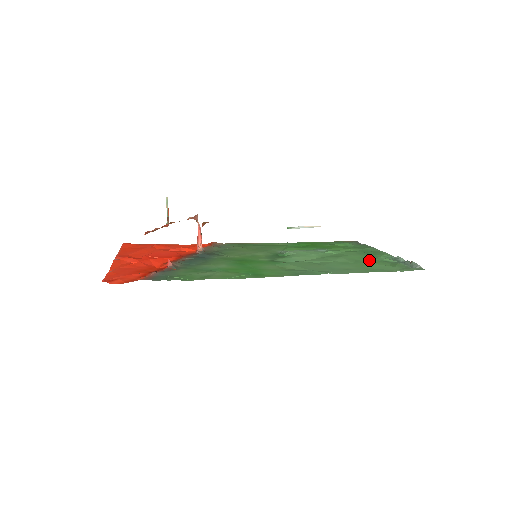
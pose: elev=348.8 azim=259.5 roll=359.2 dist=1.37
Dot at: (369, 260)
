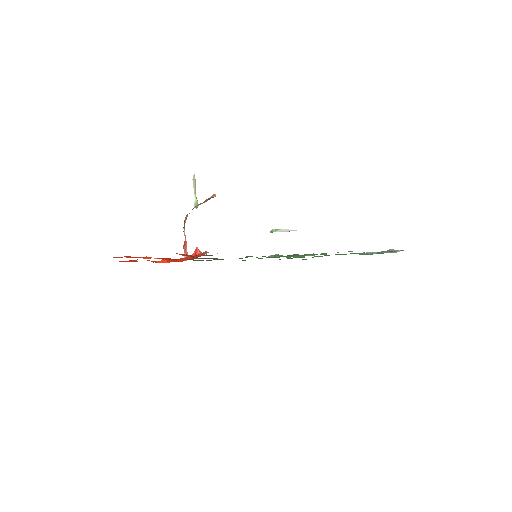
Dot at: occluded
